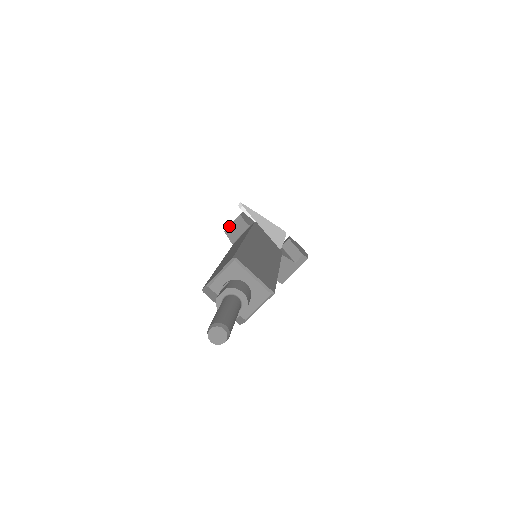
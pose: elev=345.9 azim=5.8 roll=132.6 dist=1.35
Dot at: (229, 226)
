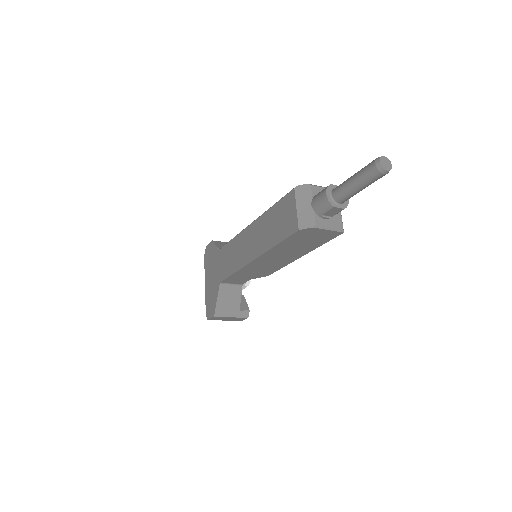
Dot at: (219, 241)
